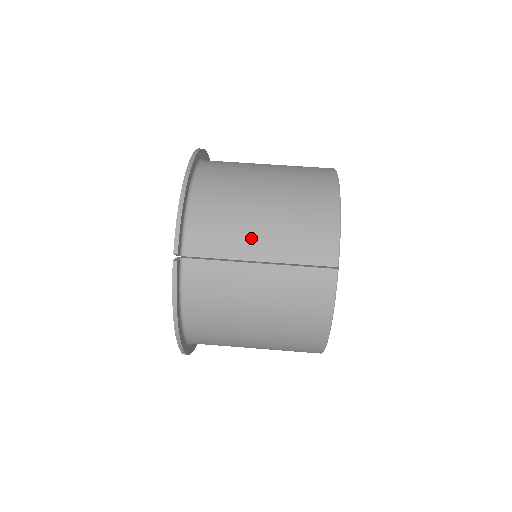
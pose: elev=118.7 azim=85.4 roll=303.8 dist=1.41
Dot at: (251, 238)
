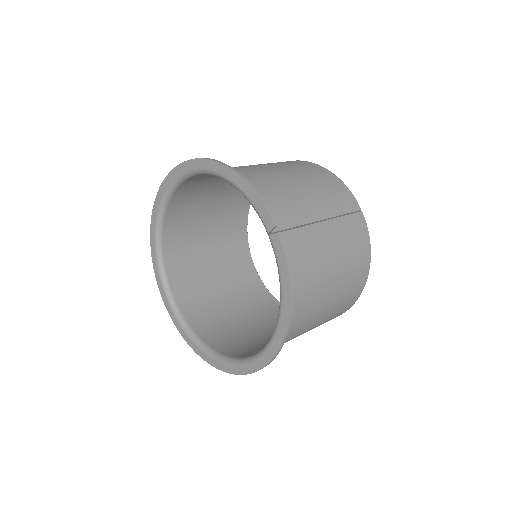
Dot at: (306, 203)
